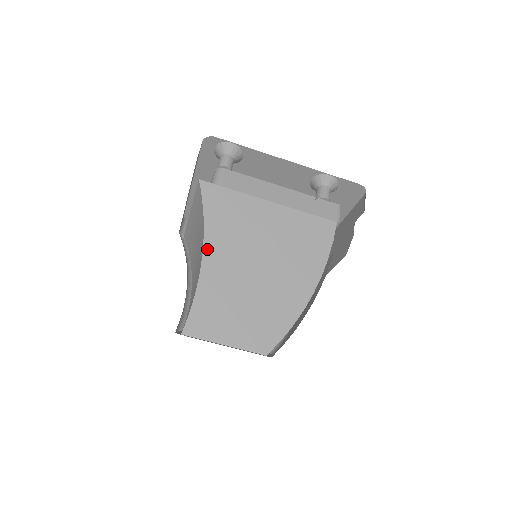
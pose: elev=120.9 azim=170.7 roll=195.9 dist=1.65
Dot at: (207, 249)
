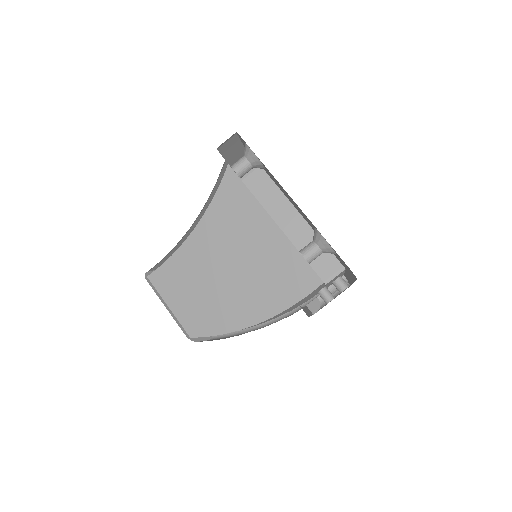
Dot at: (199, 228)
